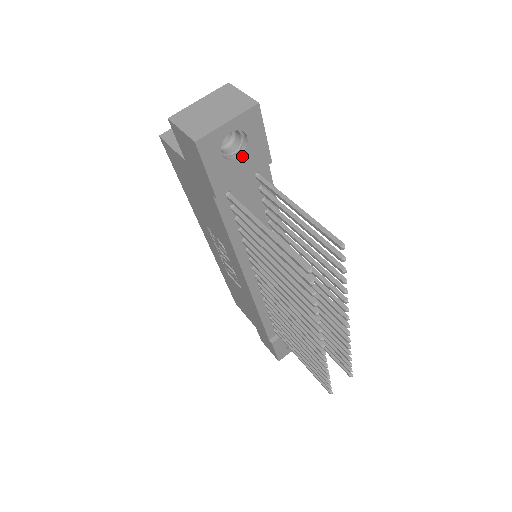
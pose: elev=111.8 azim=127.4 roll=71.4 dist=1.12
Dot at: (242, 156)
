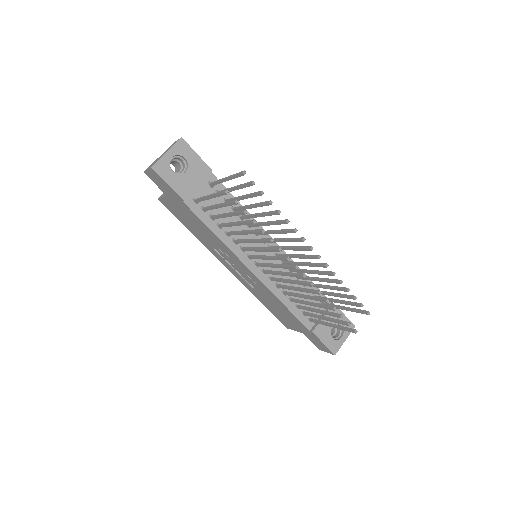
Dot at: (188, 171)
